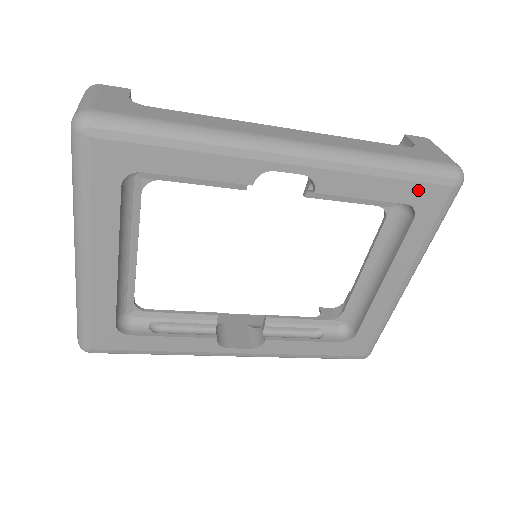
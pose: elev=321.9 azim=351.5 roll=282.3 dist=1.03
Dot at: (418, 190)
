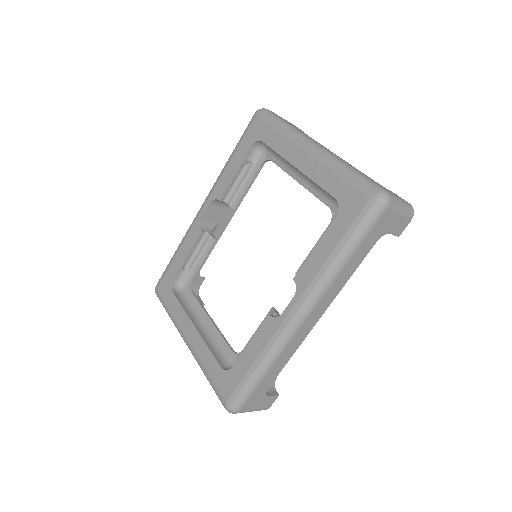
Dot at: (247, 139)
